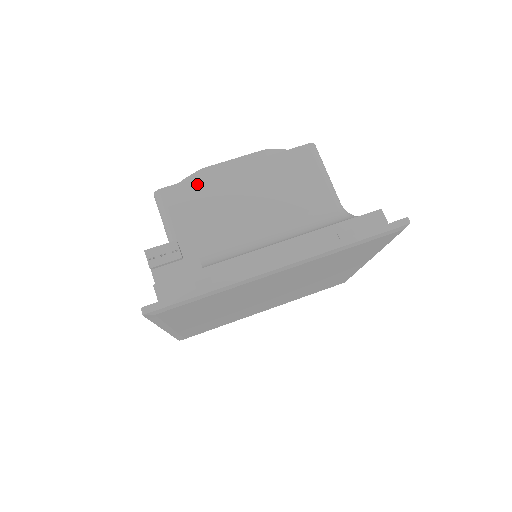
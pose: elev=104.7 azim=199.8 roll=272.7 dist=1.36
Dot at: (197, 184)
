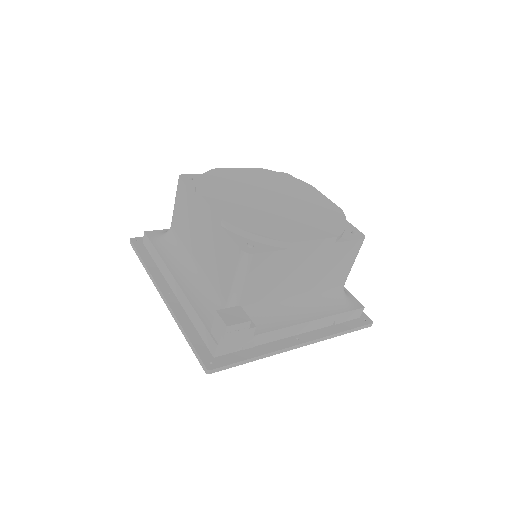
Dot at: (280, 255)
